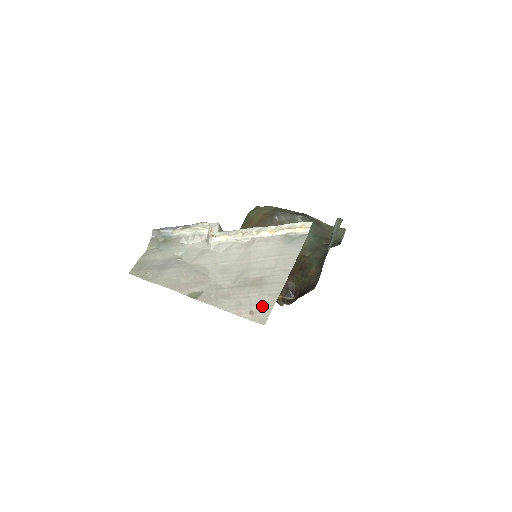
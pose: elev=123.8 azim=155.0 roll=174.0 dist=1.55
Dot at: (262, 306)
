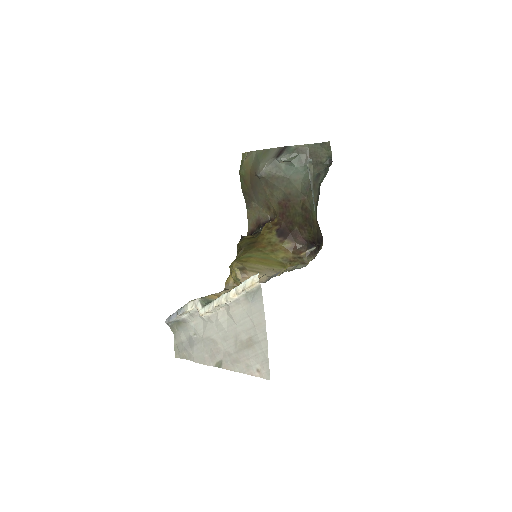
Dot at: (262, 364)
